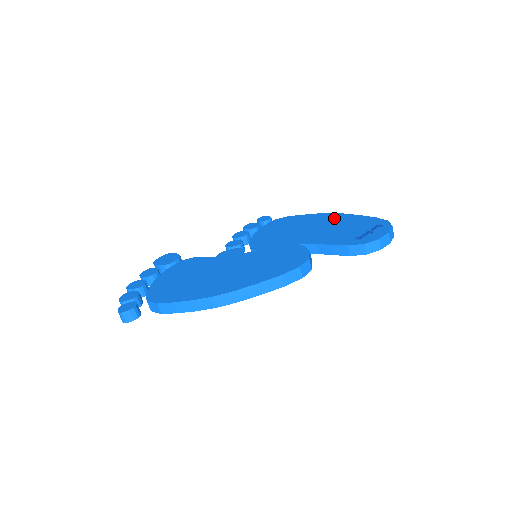
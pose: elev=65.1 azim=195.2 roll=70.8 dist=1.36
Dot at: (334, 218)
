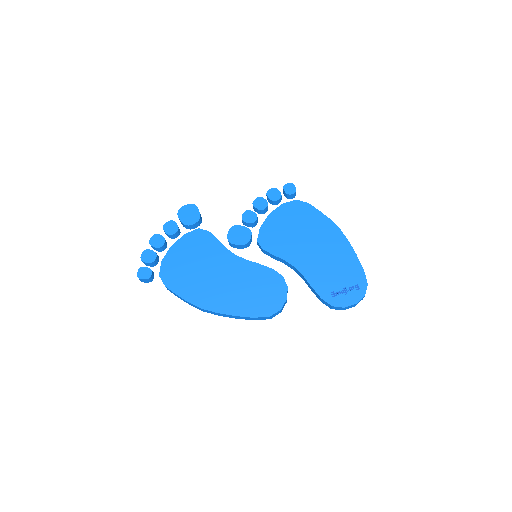
Dot at: (337, 242)
